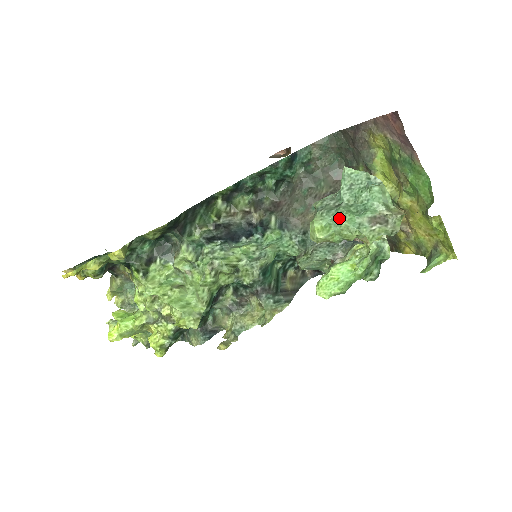
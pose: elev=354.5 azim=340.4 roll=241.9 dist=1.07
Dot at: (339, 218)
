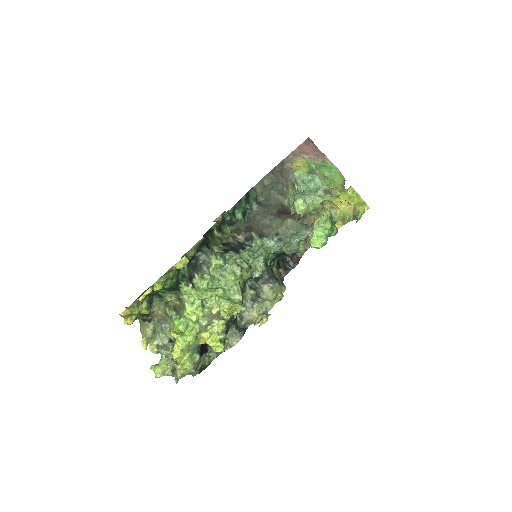
Dot at: (308, 195)
